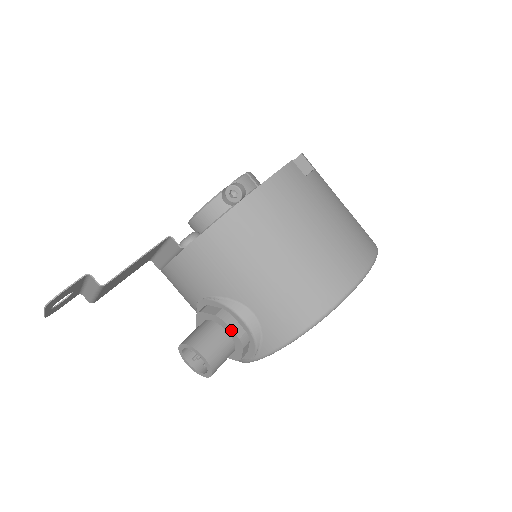
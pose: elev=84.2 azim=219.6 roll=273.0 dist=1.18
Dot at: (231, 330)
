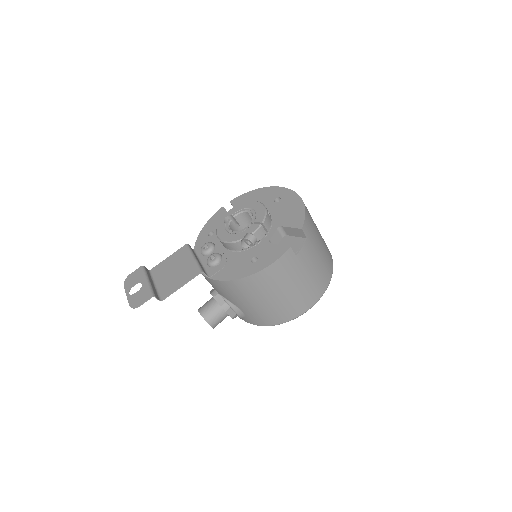
Dot at: (228, 314)
